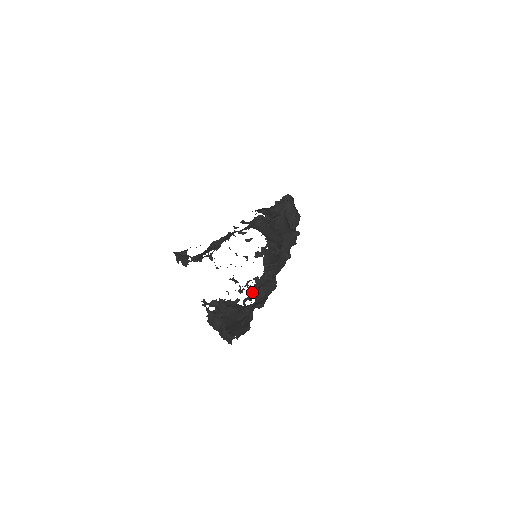
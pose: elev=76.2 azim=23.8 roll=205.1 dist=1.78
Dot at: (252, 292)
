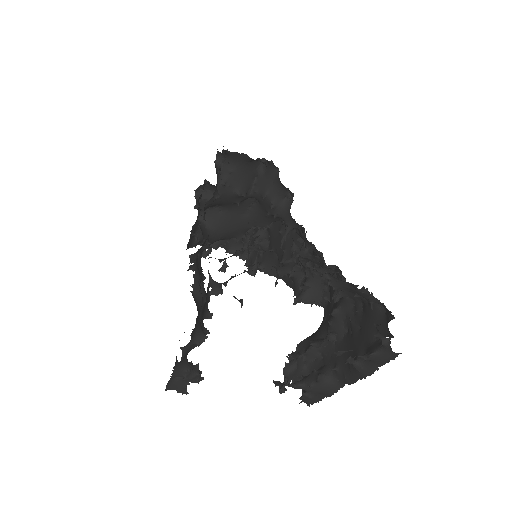
Dot at: (318, 268)
